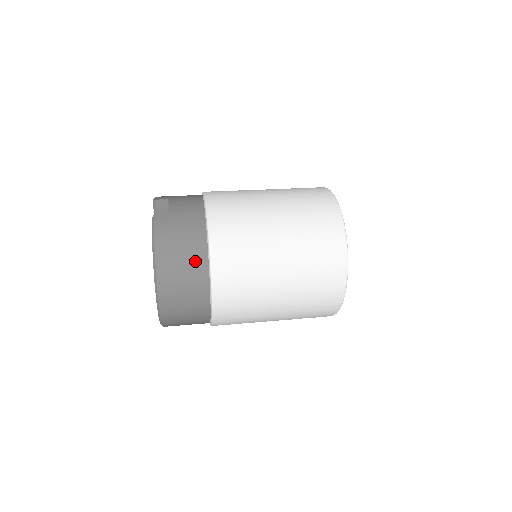
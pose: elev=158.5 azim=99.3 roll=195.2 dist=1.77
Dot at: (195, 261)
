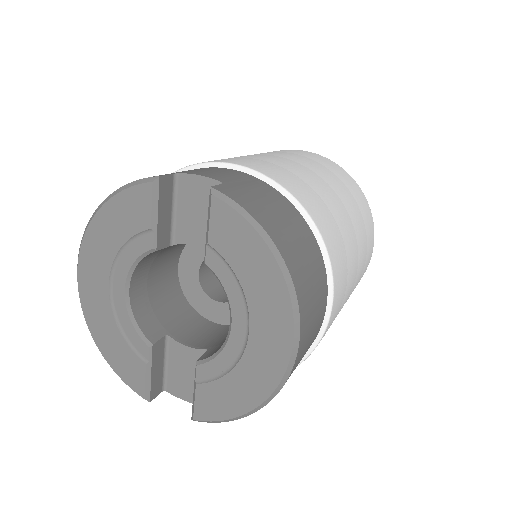
Dot at: (308, 243)
